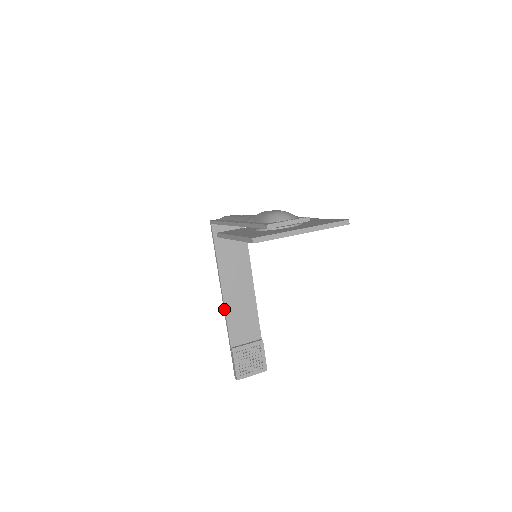
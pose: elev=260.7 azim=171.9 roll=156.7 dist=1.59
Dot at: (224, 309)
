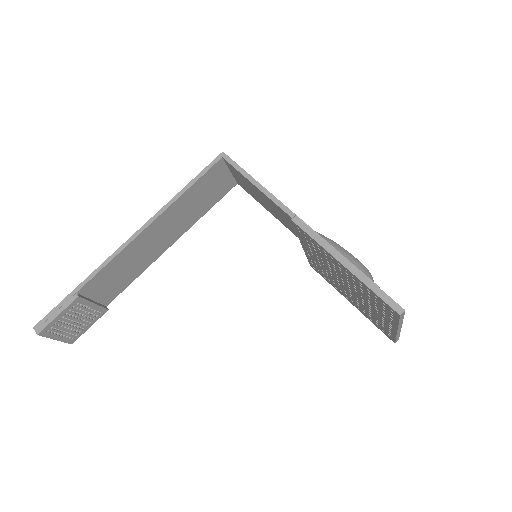
Dot at: (123, 247)
